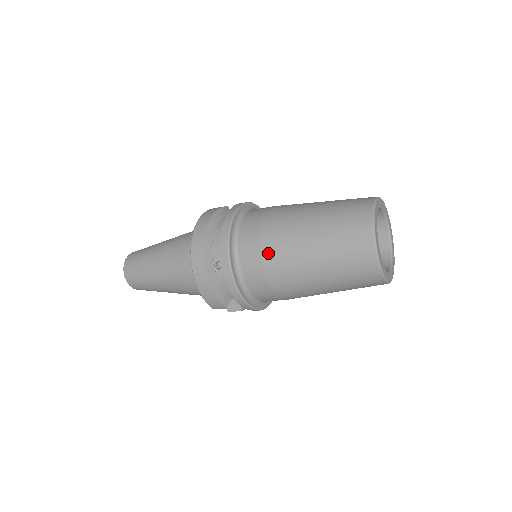
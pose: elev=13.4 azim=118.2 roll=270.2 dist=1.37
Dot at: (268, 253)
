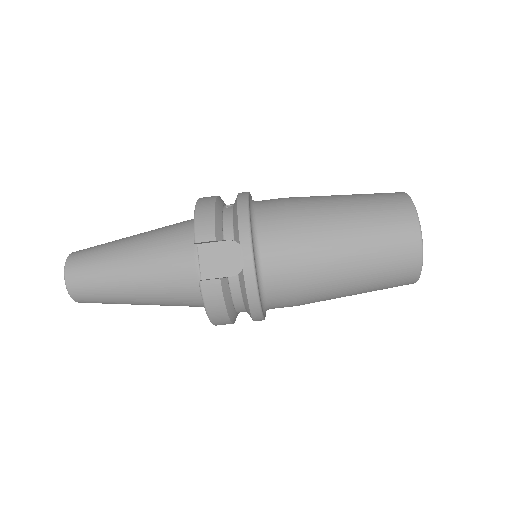
Dot at: (292, 197)
